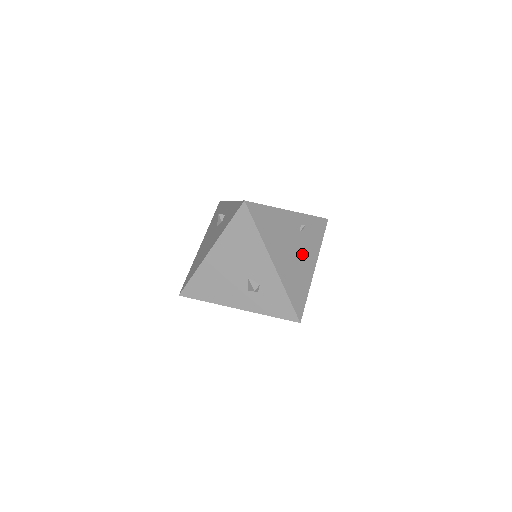
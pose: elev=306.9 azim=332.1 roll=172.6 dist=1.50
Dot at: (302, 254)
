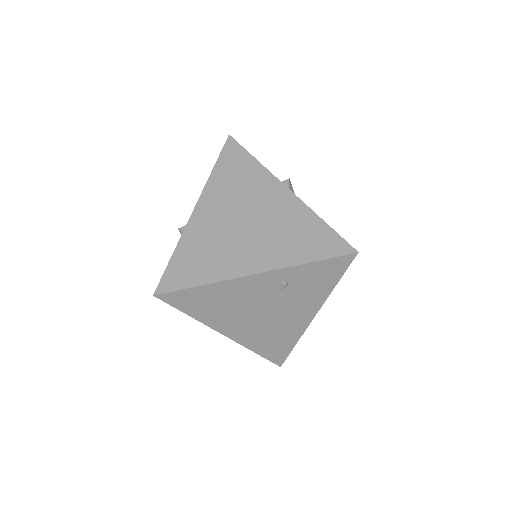
Dot at: (284, 312)
